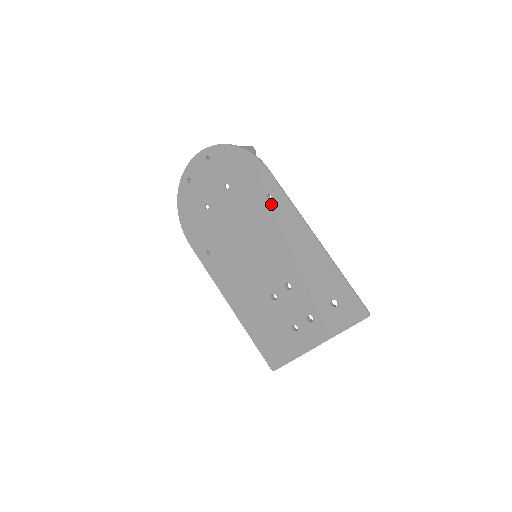
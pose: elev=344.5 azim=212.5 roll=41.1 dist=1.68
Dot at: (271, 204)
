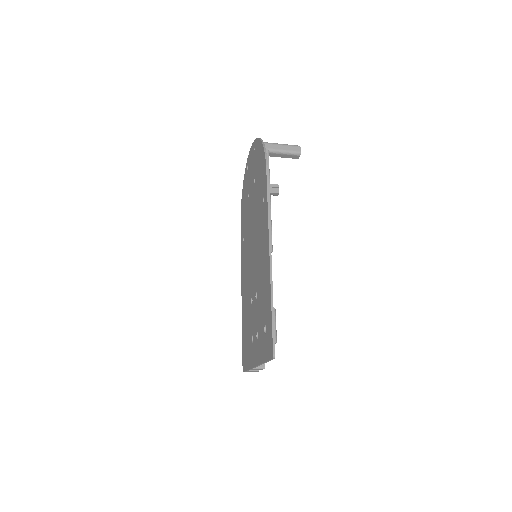
Dot at: (263, 208)
